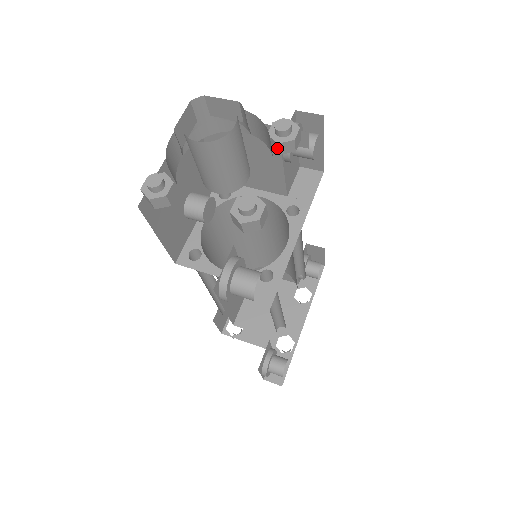
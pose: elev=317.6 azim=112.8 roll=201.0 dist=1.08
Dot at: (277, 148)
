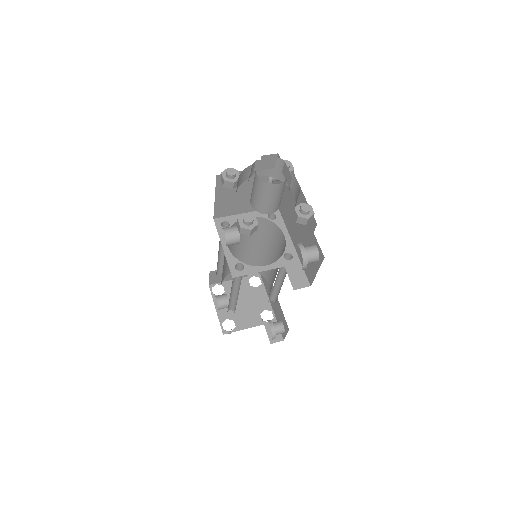
Dot at: occluded
